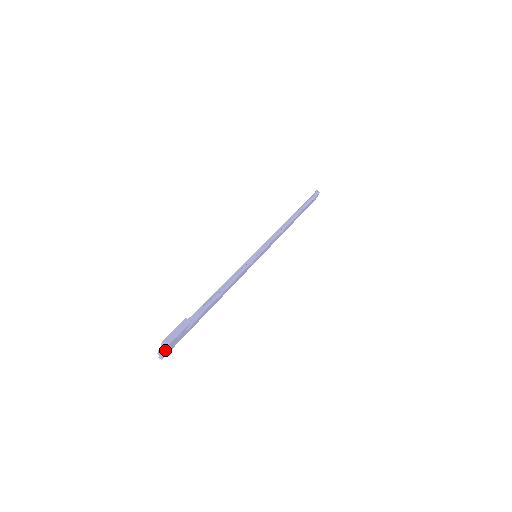
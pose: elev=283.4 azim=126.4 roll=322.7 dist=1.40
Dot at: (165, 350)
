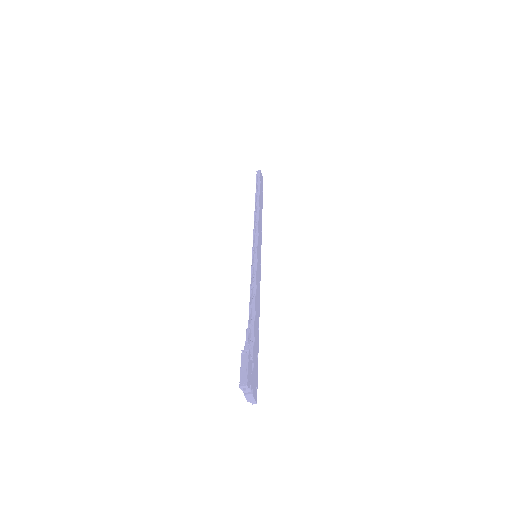
Dot at: (250, 392)
